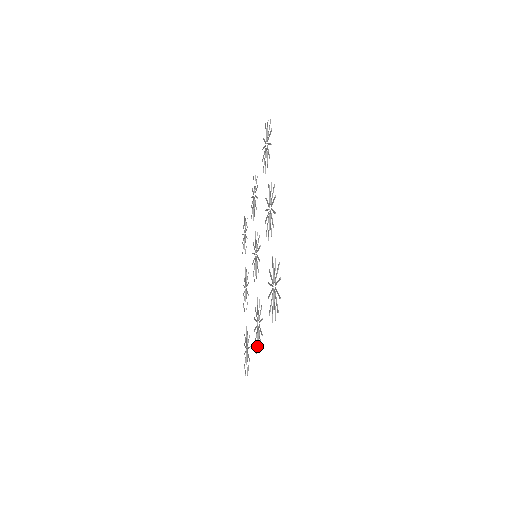
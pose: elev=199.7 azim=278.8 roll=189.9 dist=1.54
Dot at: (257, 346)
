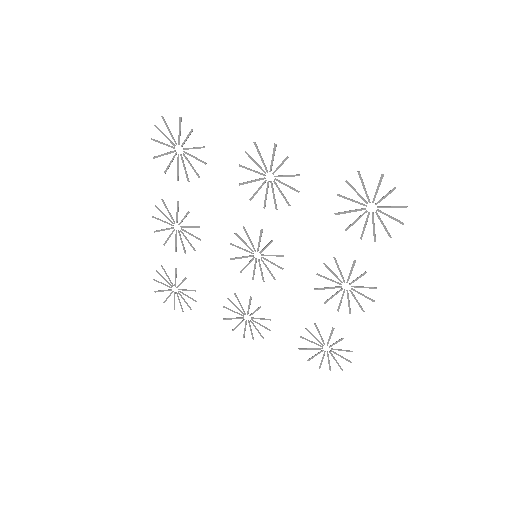
Dot at: occluded
